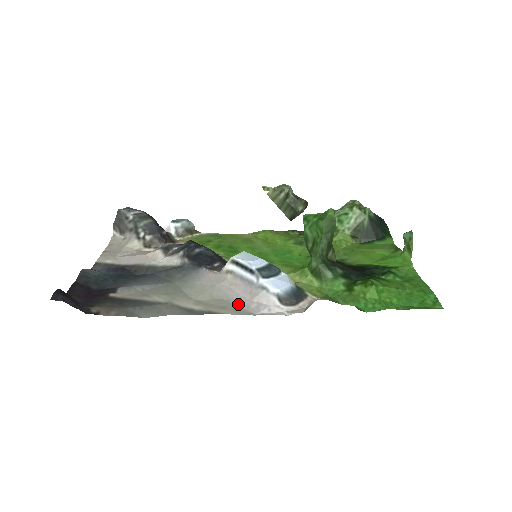
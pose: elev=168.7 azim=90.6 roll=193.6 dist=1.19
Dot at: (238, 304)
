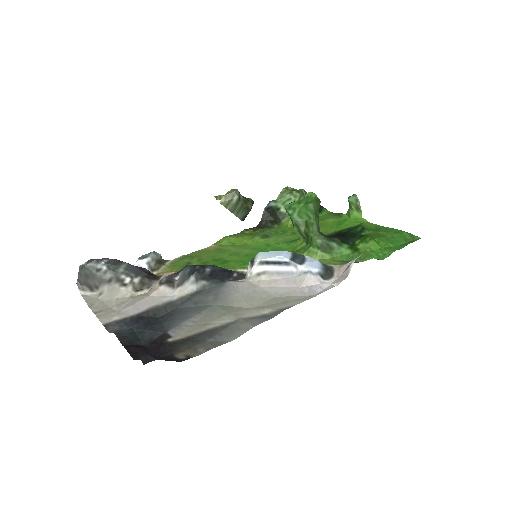
Dot at: (292, 295)
